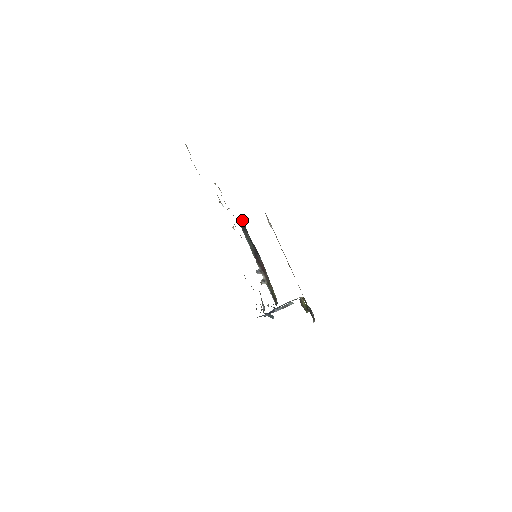
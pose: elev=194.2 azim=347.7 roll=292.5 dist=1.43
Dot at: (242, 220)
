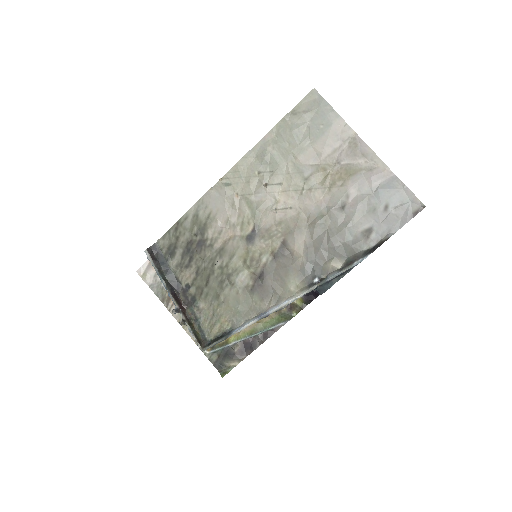
Dot at: (157, 250)
